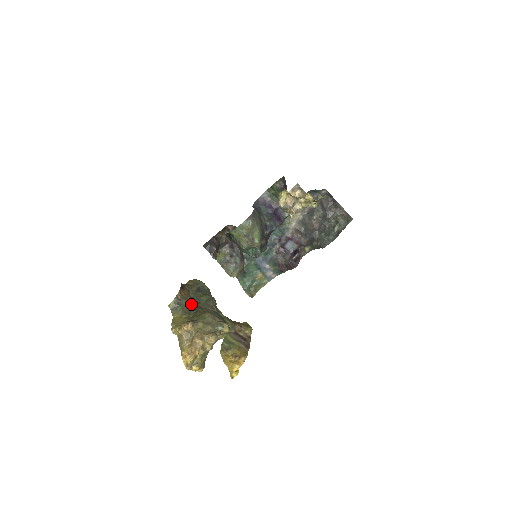
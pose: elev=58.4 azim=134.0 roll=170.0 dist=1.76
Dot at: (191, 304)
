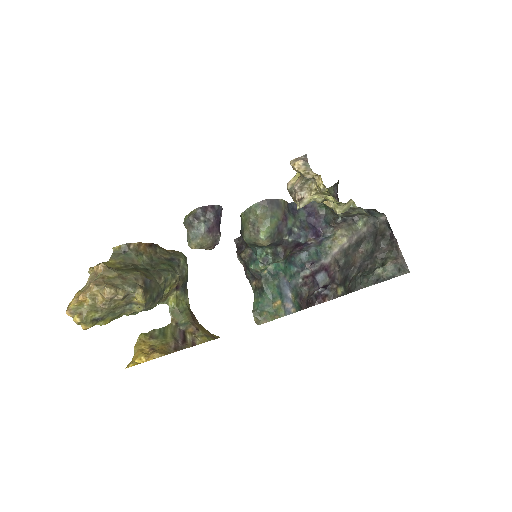
Dot at: (140, 261)
